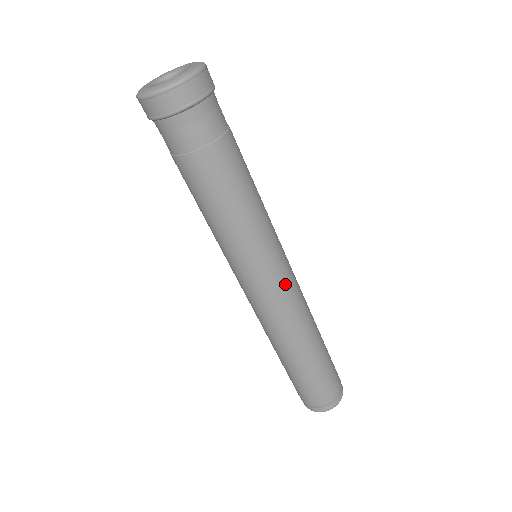
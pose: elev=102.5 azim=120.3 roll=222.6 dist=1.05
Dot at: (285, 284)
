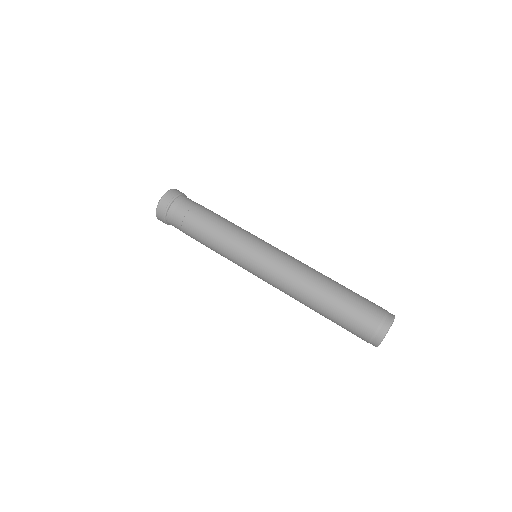
Dot at: (276, 252)
